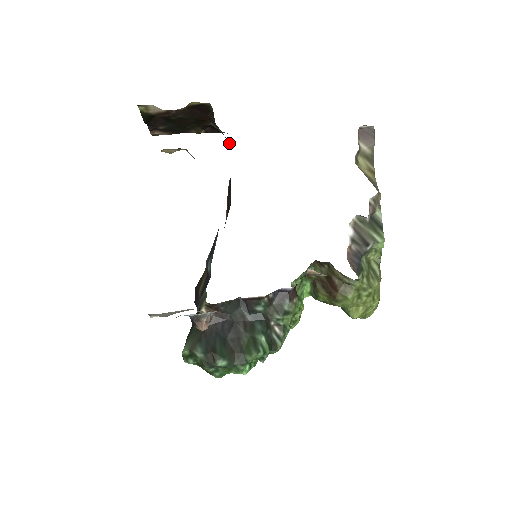
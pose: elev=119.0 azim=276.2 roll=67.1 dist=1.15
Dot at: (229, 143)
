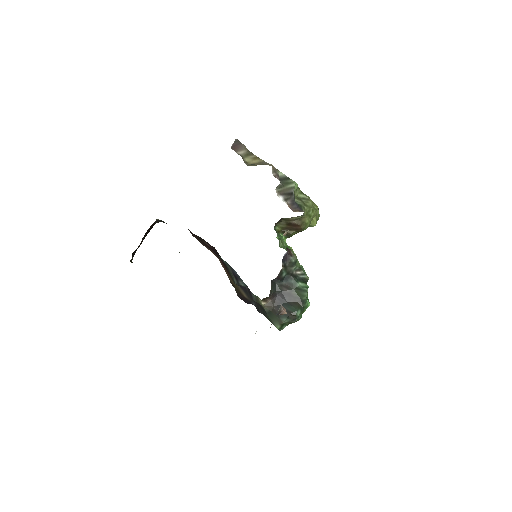
Dot at: occluded
